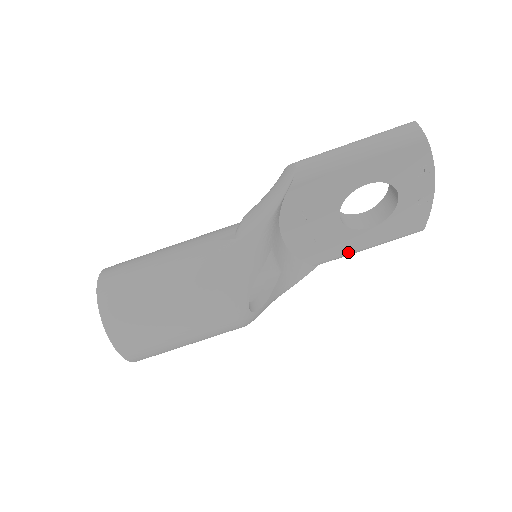
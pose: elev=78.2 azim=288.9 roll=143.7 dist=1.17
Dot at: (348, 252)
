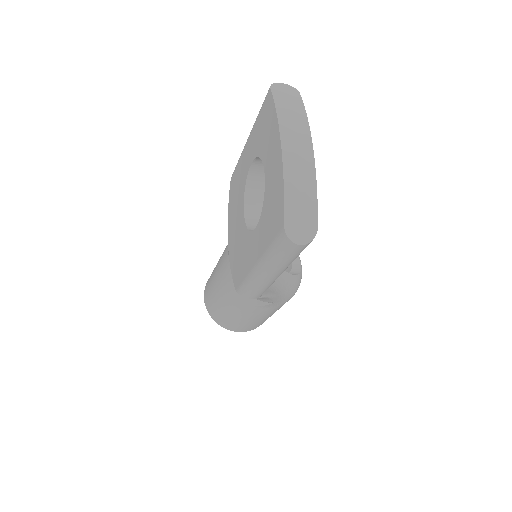
Dot at: occluded
